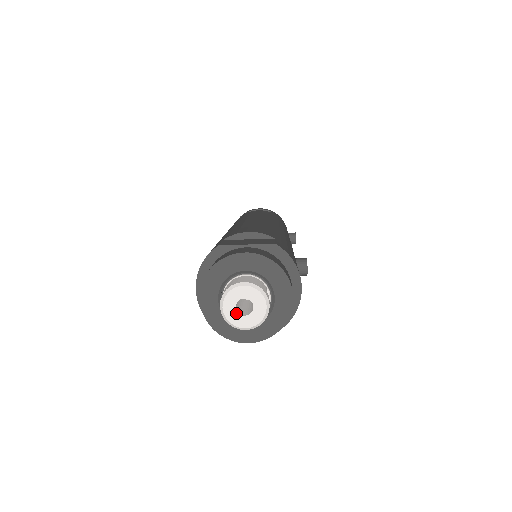
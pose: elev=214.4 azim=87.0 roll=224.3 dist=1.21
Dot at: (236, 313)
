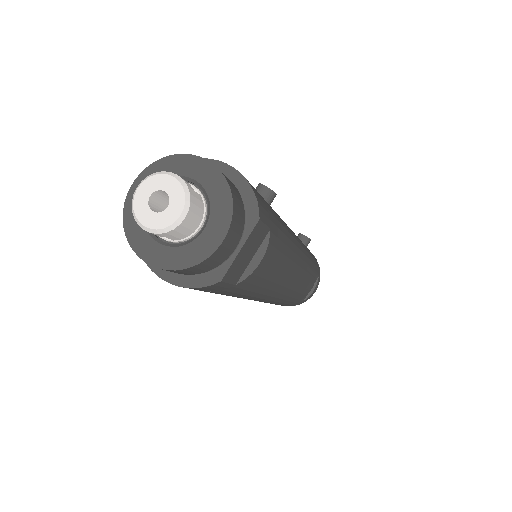
Dot at: (159, 215)
